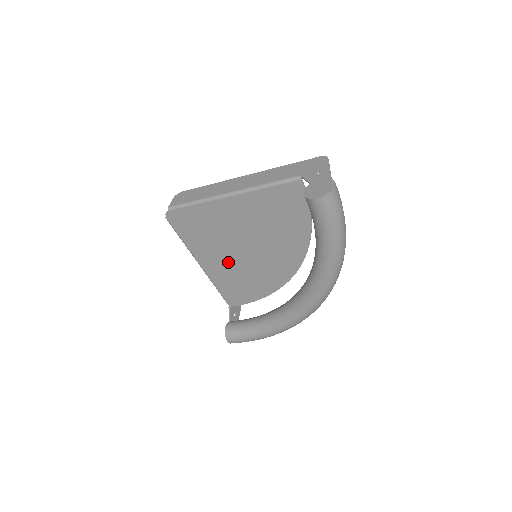
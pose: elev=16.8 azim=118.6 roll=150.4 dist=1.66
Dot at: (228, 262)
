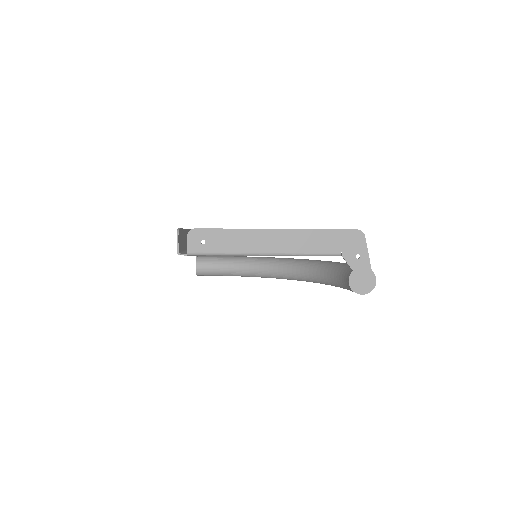
Dot at: occluded
